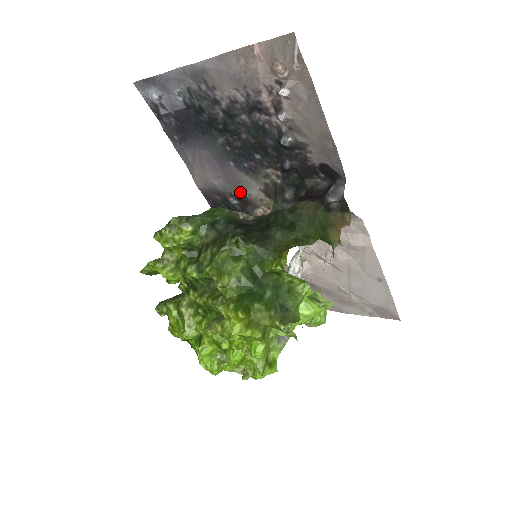
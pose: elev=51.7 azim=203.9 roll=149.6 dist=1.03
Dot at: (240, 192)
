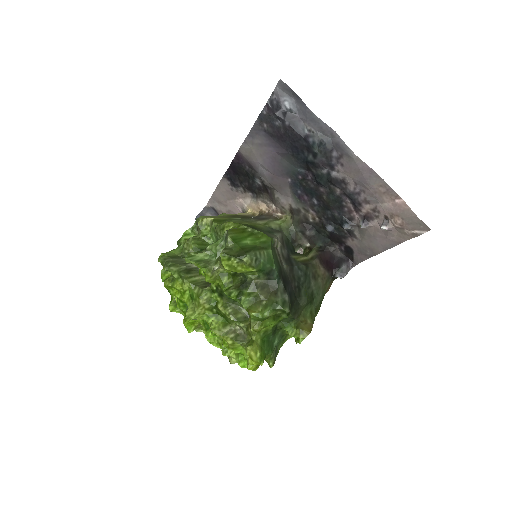
Dot at: (272, 188)
